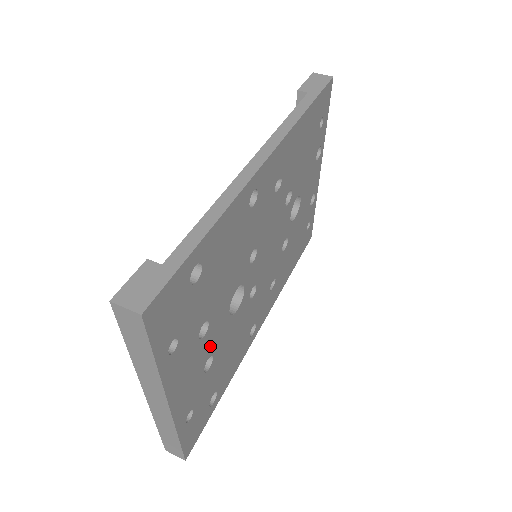
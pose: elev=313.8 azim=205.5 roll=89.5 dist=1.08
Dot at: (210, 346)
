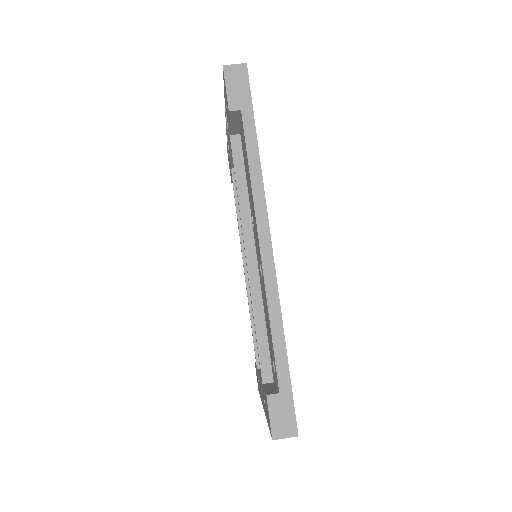
Dot at: occluded
